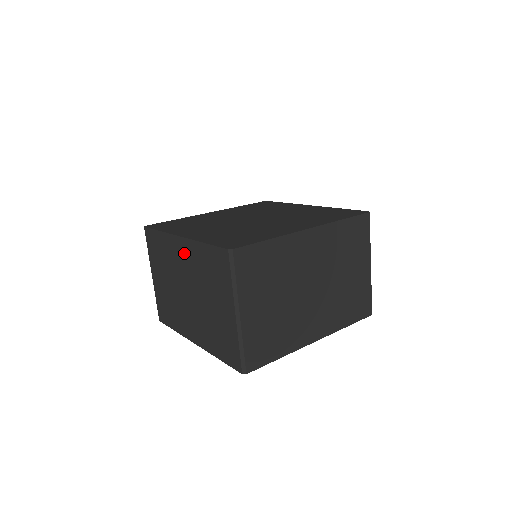
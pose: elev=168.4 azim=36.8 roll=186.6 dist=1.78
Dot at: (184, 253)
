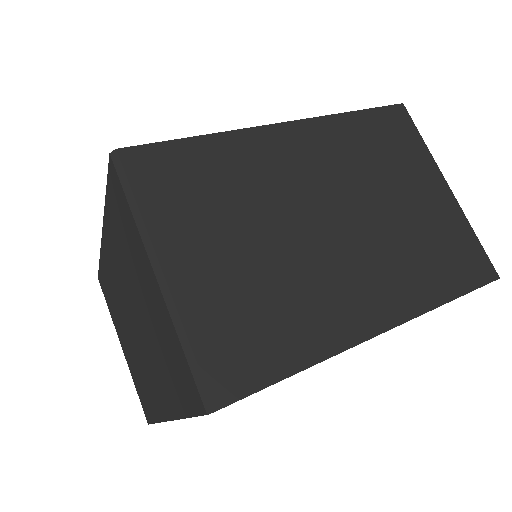
Dot at: (110, 254)
